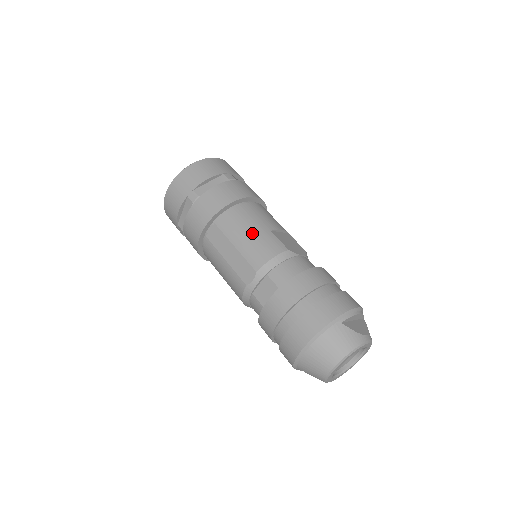
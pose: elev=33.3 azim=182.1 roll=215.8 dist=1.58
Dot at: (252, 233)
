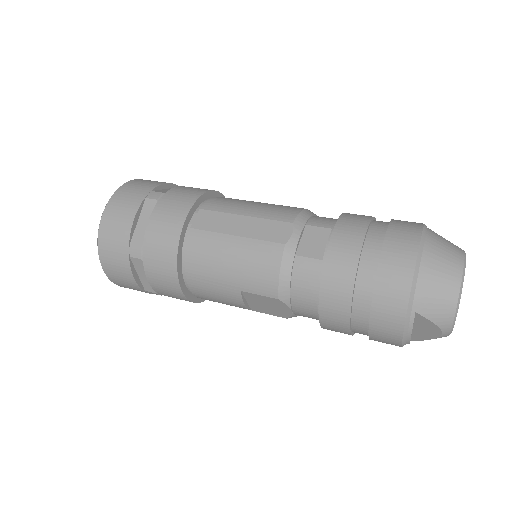
Dot at: (258, 203)
